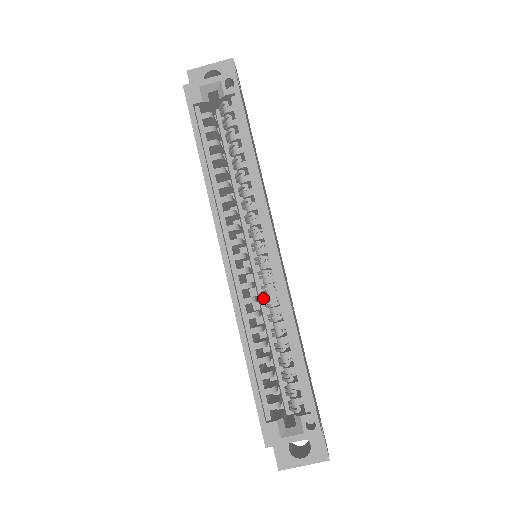
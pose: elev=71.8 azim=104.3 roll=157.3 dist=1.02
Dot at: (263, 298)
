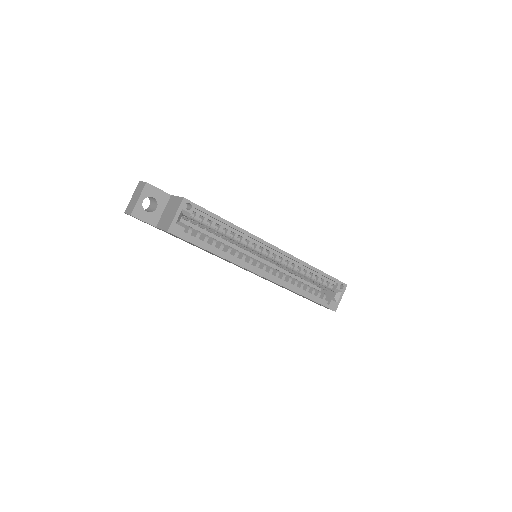
Dot at: (274, 267)
